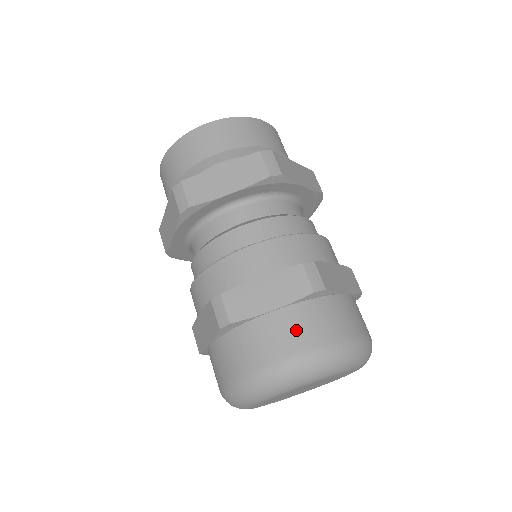
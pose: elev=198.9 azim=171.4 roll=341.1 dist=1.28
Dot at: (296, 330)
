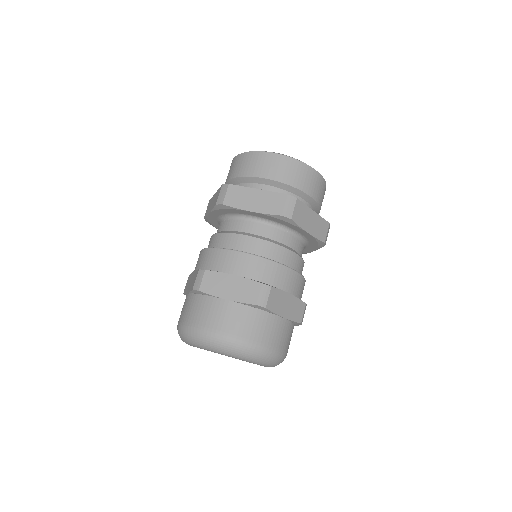
Dot at: (185, 309)
